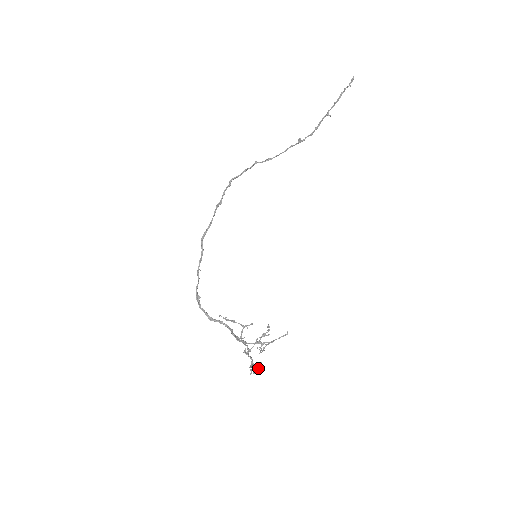
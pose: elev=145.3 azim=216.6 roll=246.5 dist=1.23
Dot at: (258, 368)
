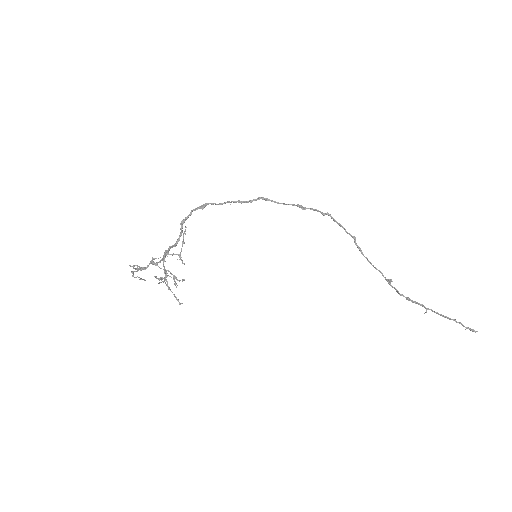
Dot at: (139, 277)
